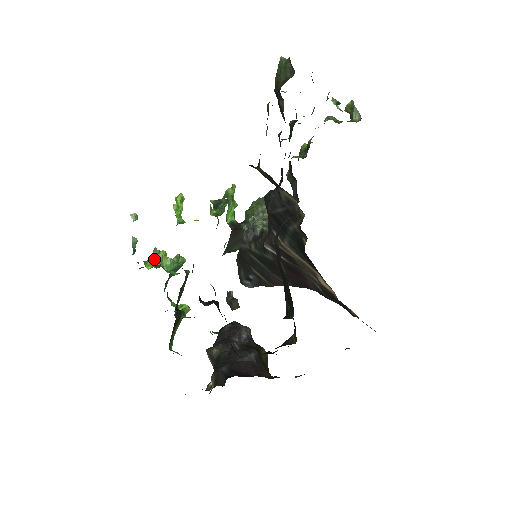
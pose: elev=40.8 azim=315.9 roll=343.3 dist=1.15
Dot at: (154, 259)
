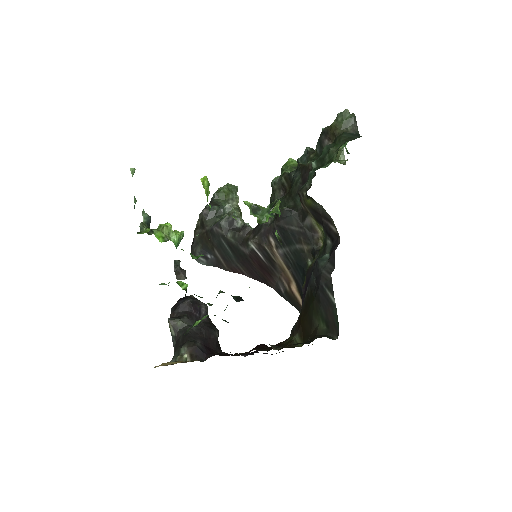
Dot at: (162, 231)
